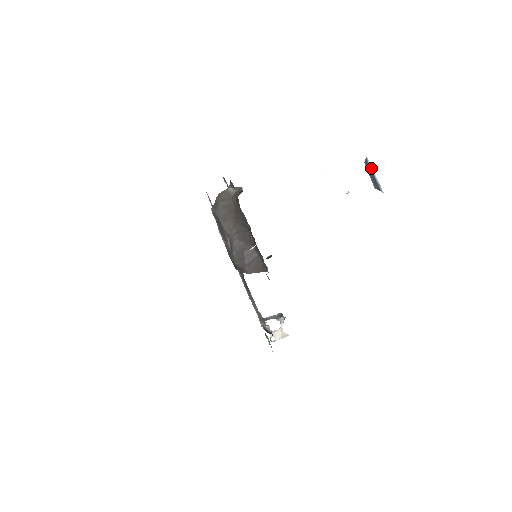
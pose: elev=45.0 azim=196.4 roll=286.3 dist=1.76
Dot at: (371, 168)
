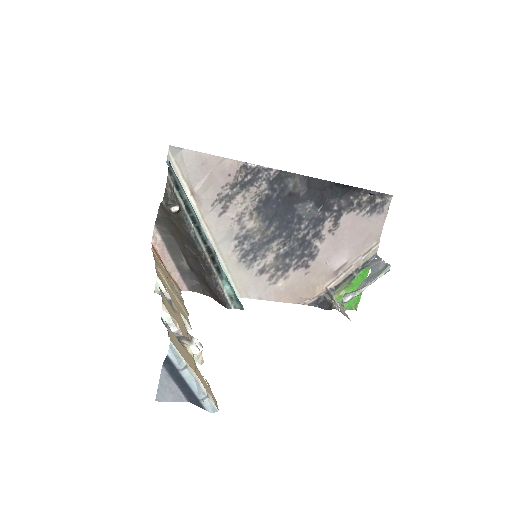
Dot at: (181, 372)
